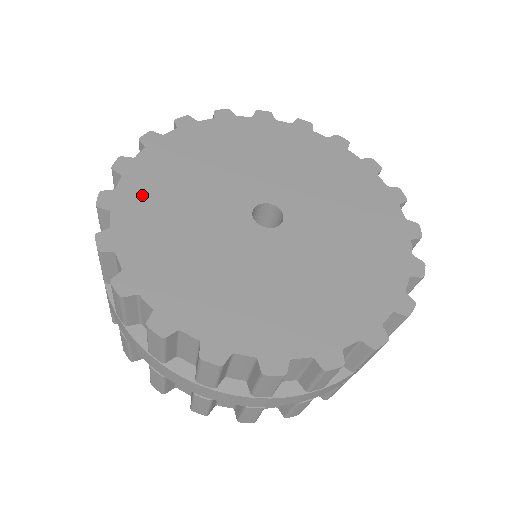
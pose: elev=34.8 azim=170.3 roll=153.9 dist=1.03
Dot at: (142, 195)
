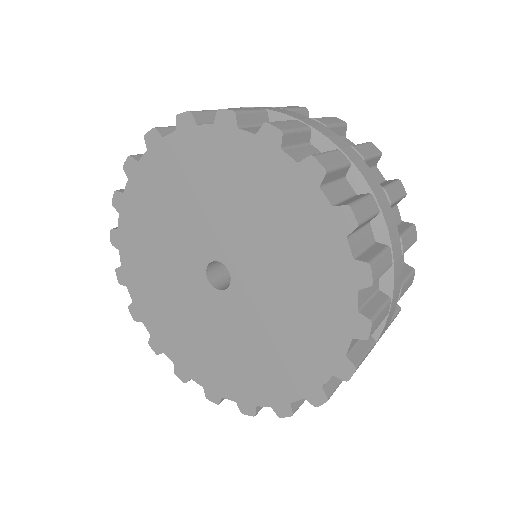
Dot at: (161, 327)
